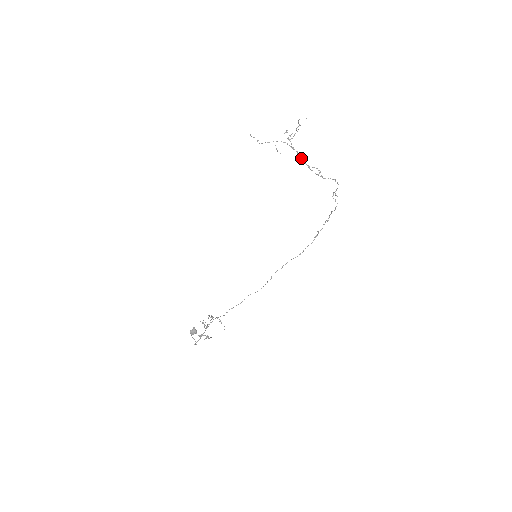
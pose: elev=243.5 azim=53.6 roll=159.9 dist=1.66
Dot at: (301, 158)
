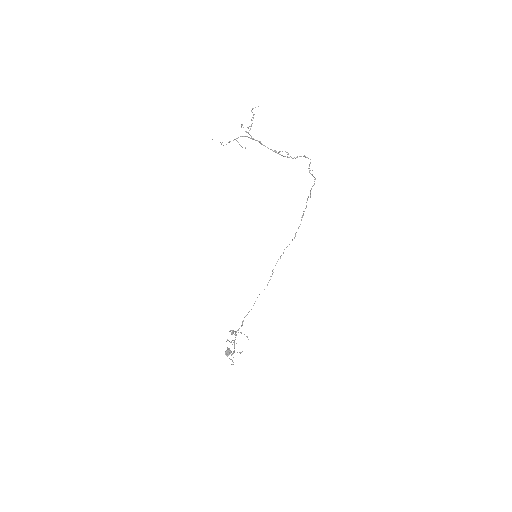
Dot at: (265, 146)
